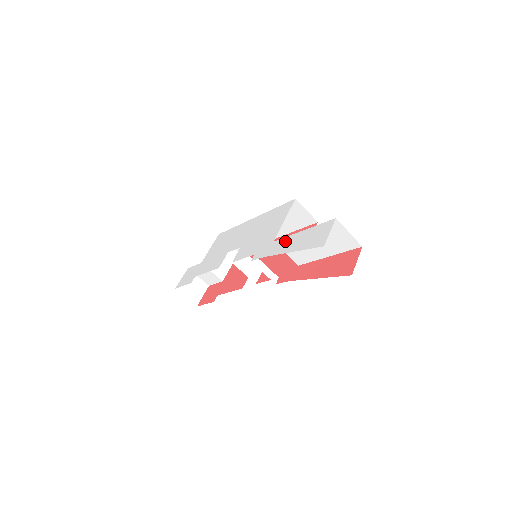
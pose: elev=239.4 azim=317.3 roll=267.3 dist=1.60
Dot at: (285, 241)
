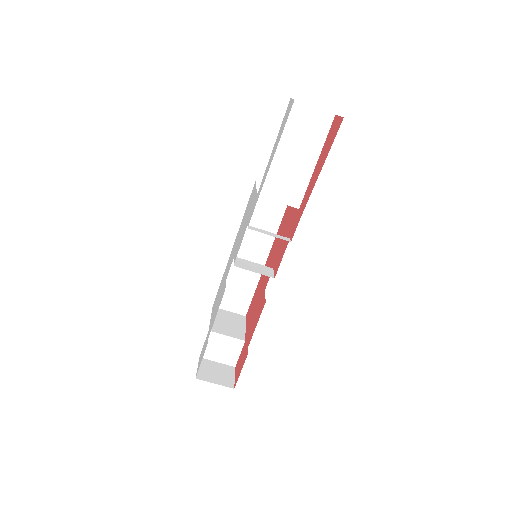
Dot at: (265, 173)
